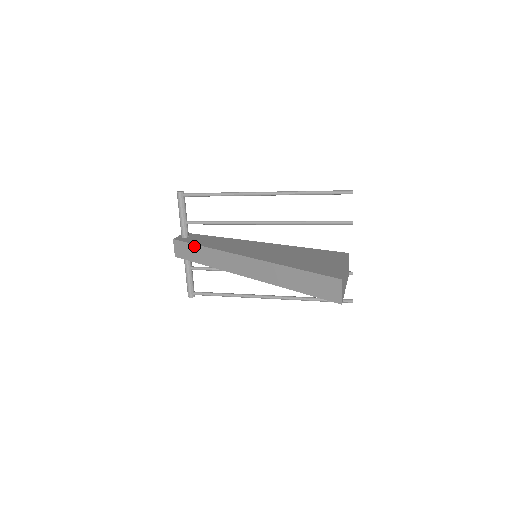
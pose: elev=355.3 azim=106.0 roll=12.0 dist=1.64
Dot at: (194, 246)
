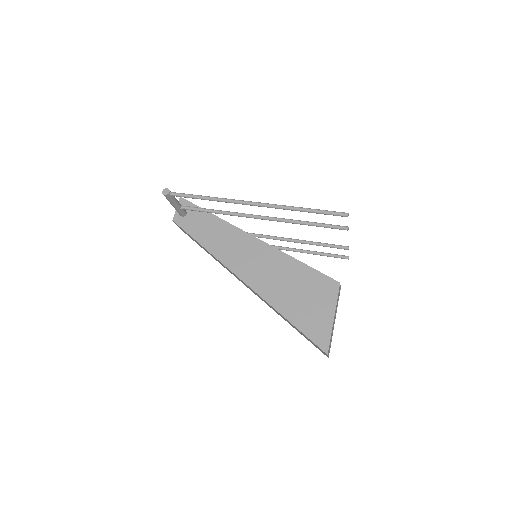
Dot at: (196, 241)
